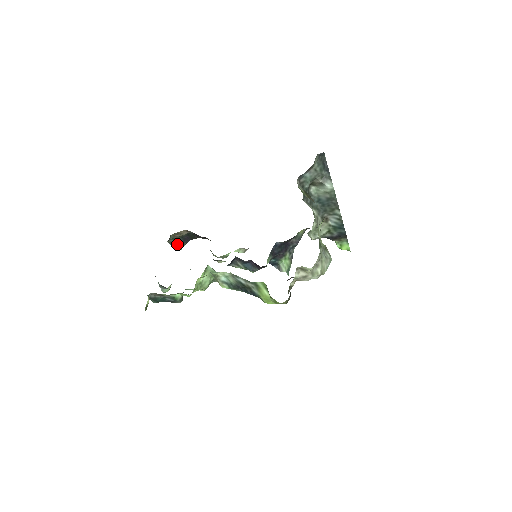
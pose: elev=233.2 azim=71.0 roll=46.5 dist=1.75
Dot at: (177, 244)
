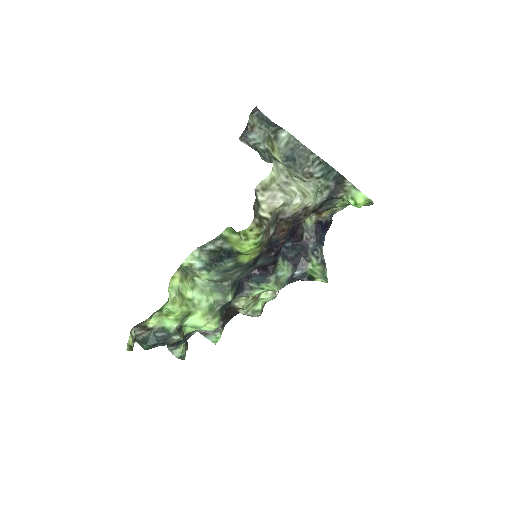
Dot at: (210, 332)
